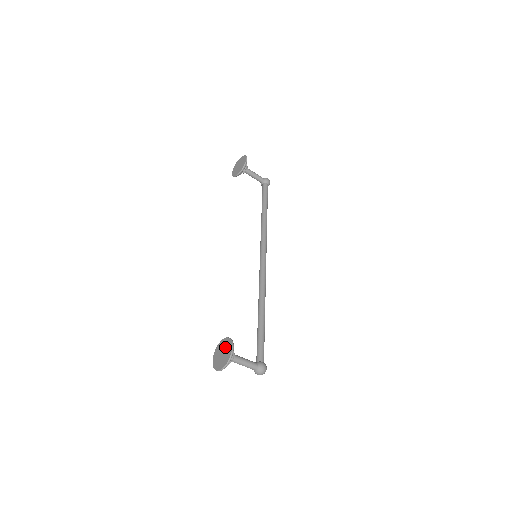
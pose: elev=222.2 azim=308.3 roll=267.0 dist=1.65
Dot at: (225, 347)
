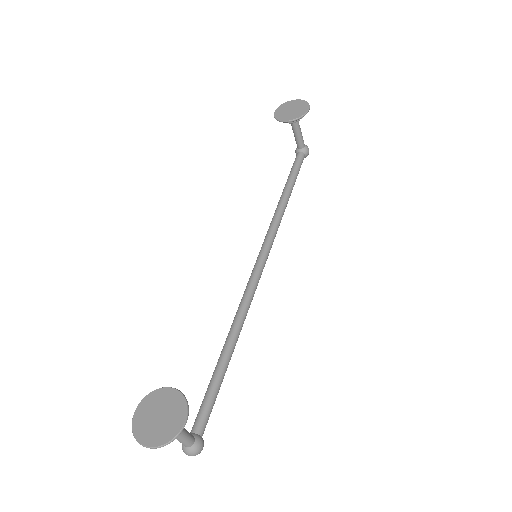
Dot at: (170, 408)
